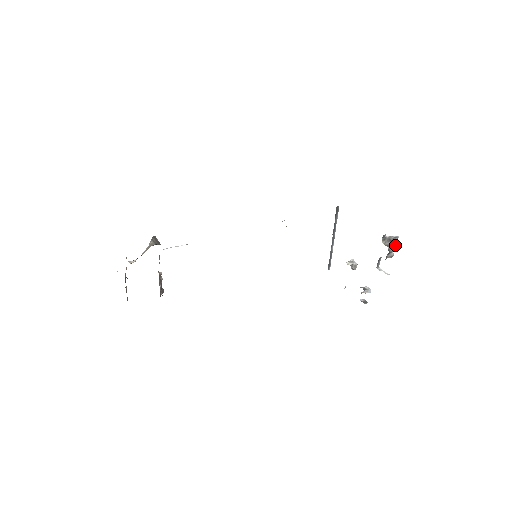
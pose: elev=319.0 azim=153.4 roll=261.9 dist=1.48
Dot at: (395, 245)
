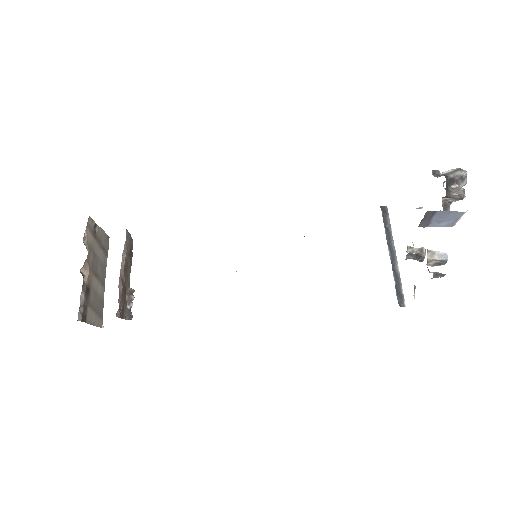
Dot at: (455, 169)
